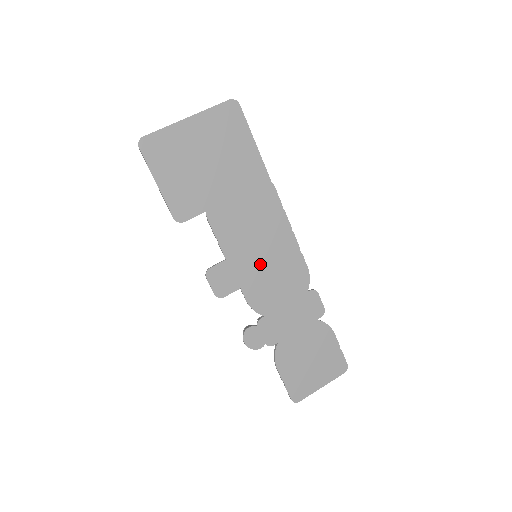
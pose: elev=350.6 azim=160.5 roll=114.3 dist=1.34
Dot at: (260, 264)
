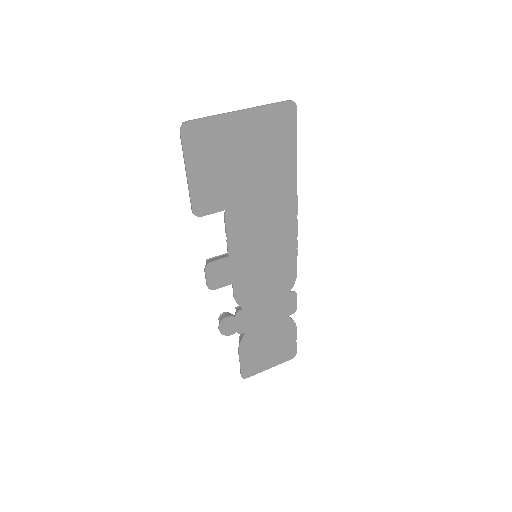
Dot at: (258, 265)
